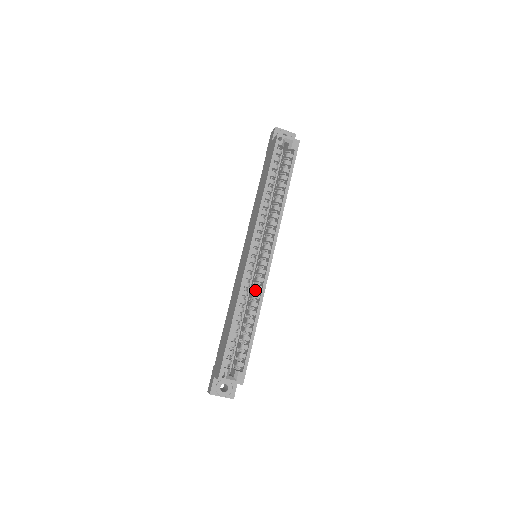
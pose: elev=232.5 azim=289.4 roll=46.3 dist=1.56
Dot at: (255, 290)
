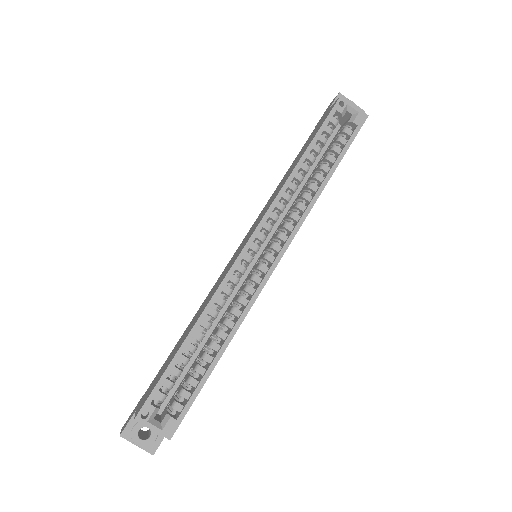
Dot at: (237, 302)
